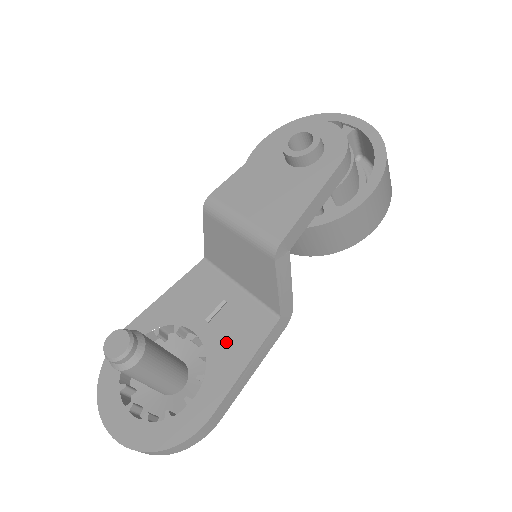
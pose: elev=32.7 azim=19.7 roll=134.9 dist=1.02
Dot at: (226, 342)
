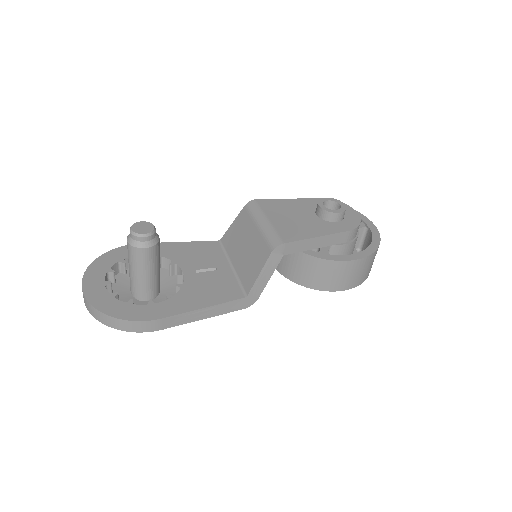
Dot at: (201, 288)
